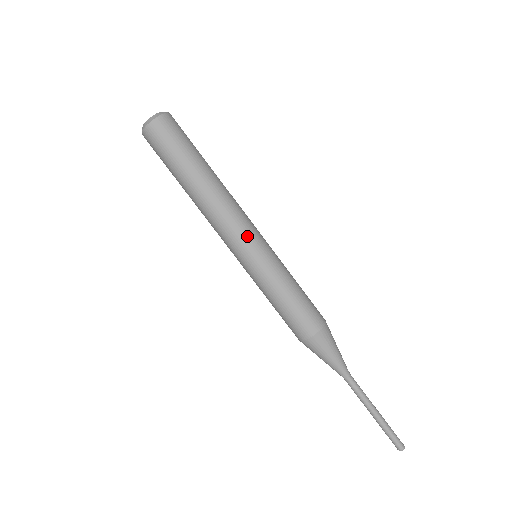
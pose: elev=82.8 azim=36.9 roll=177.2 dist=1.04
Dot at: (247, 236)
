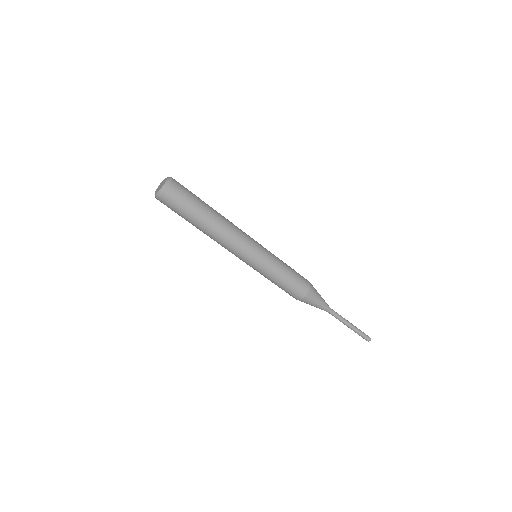
Dot at: (246, 253)
